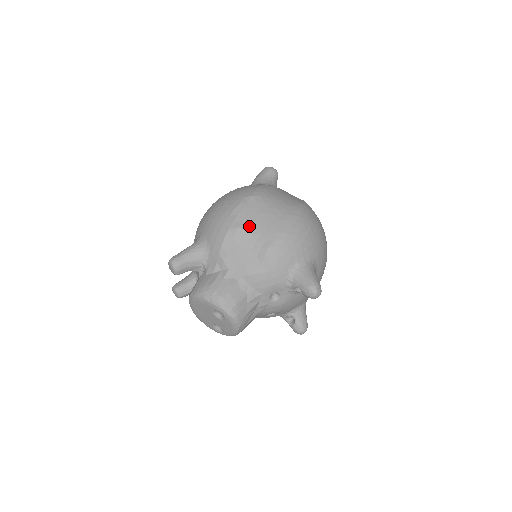
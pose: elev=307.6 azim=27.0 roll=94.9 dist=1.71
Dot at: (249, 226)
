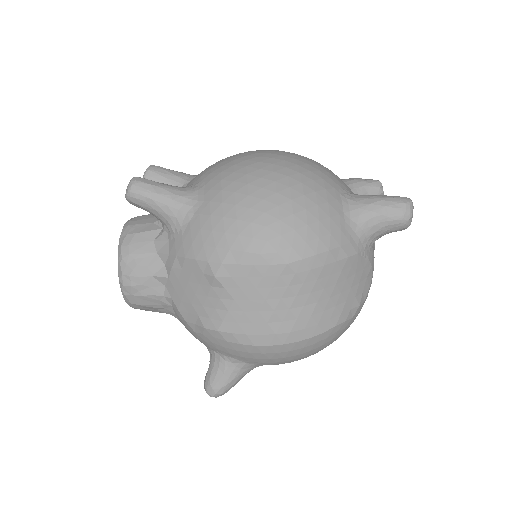
Dot at: (230, 290)
